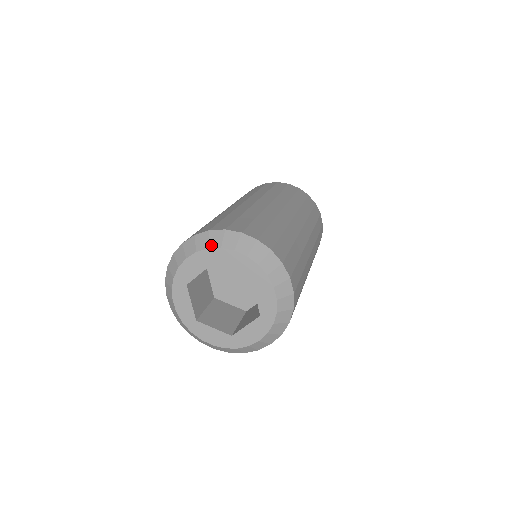
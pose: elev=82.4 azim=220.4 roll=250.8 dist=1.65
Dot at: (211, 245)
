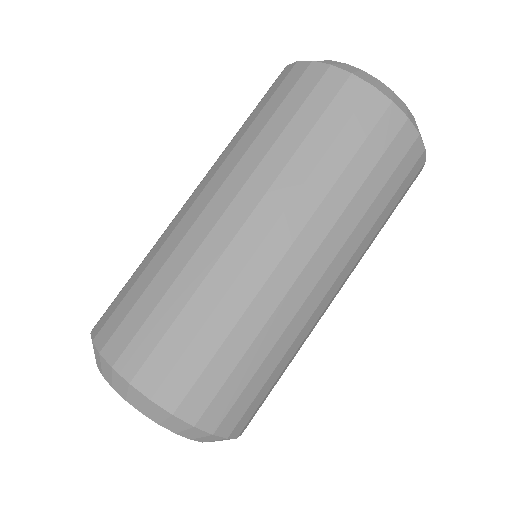
Dot at: (115, 388)
